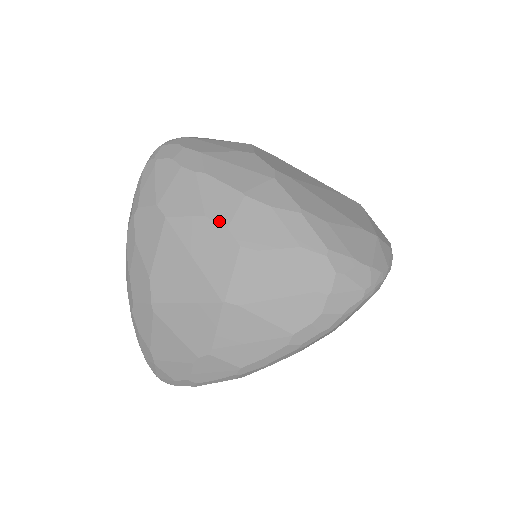
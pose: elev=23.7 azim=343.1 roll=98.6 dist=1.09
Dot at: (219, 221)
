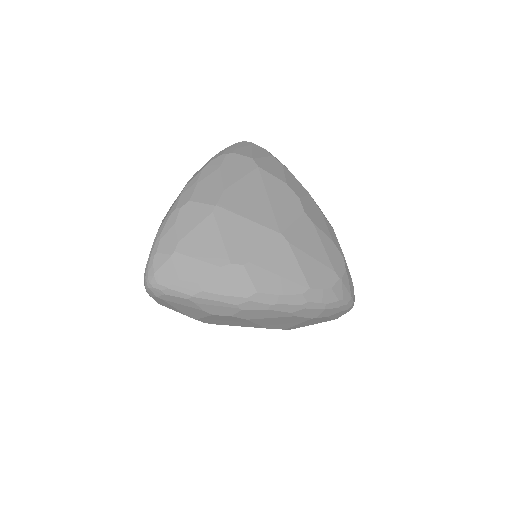
Dot at: (295, 192)
